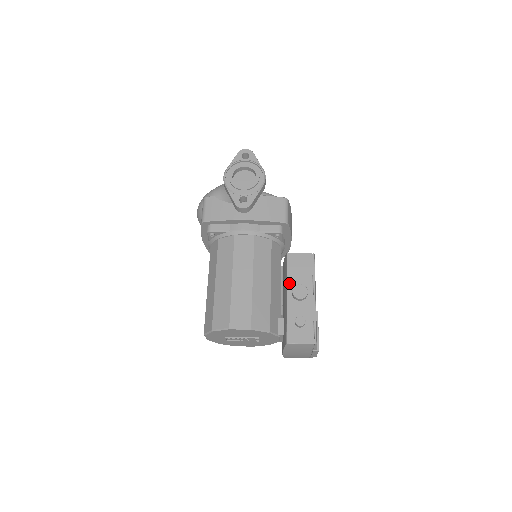
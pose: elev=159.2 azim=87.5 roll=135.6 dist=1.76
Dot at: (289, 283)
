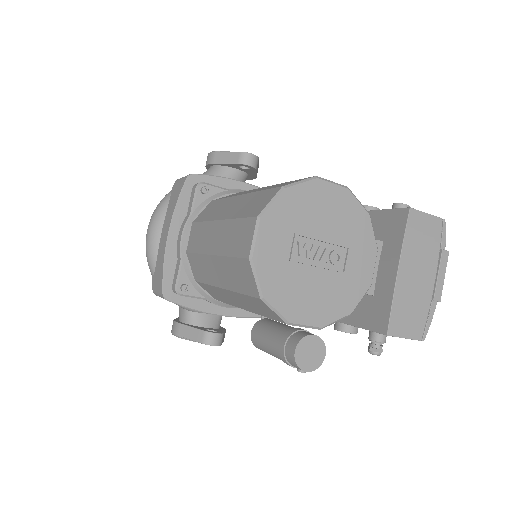
Dot at: occluded
